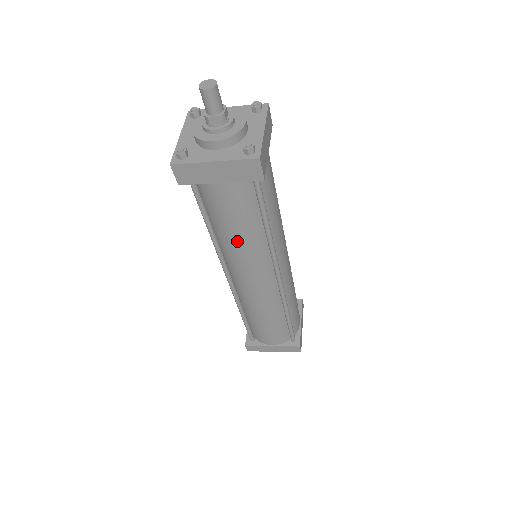
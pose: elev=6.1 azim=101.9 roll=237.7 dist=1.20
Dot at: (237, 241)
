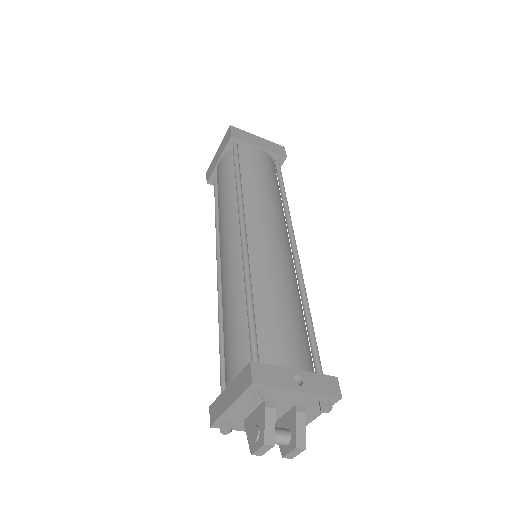
Dot at: (221, 204)
